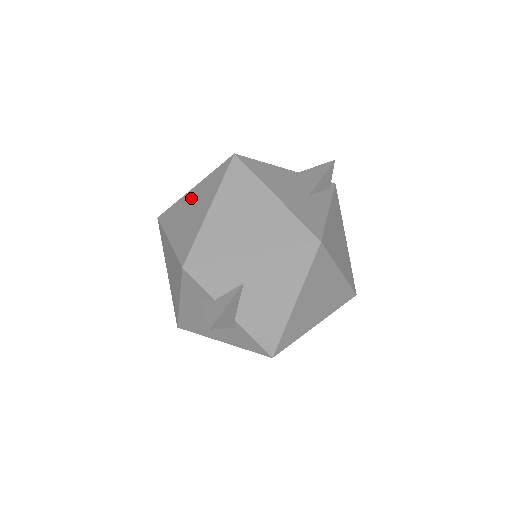
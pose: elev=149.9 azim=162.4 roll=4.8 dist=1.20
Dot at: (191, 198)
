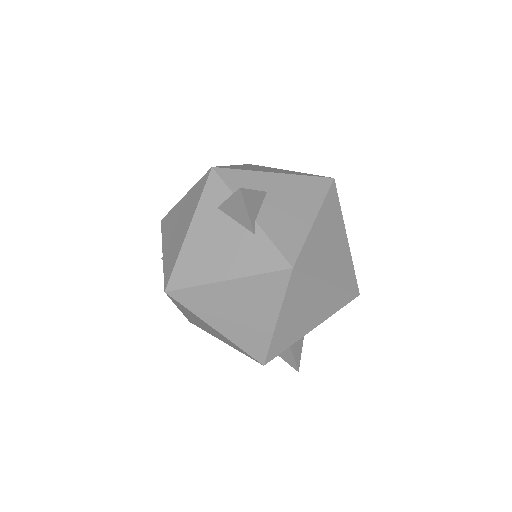
Dot at: occluded
